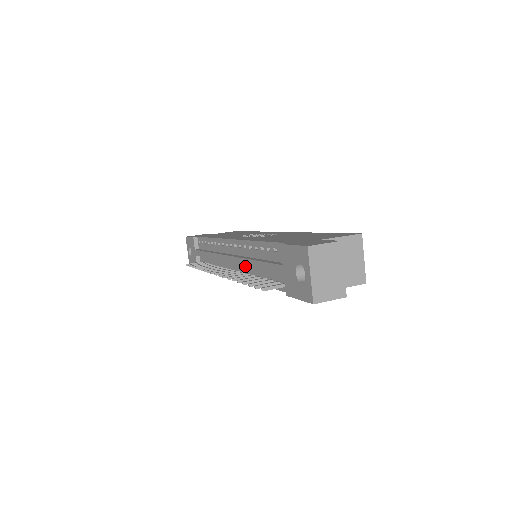
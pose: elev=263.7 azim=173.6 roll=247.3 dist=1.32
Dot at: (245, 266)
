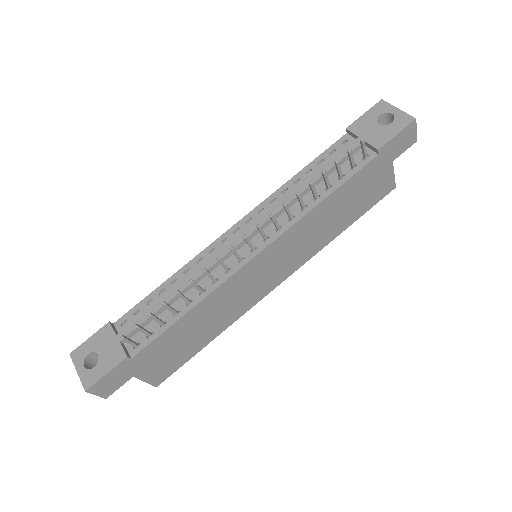
Dot at: (280, 217)
